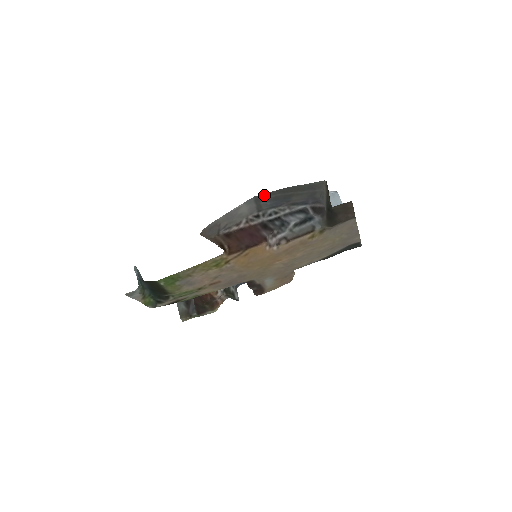
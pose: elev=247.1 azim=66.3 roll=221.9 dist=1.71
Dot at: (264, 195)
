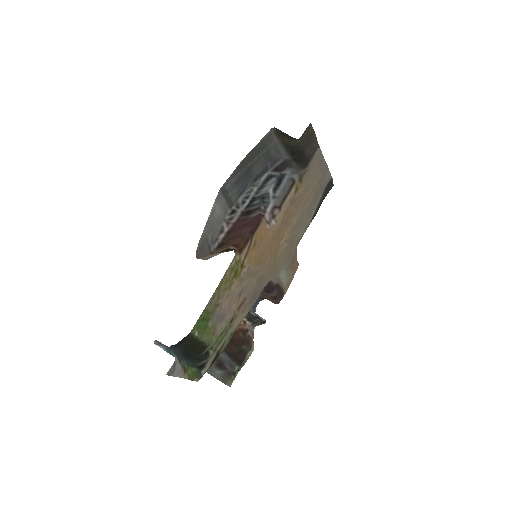
Dot at: (228, 182)
